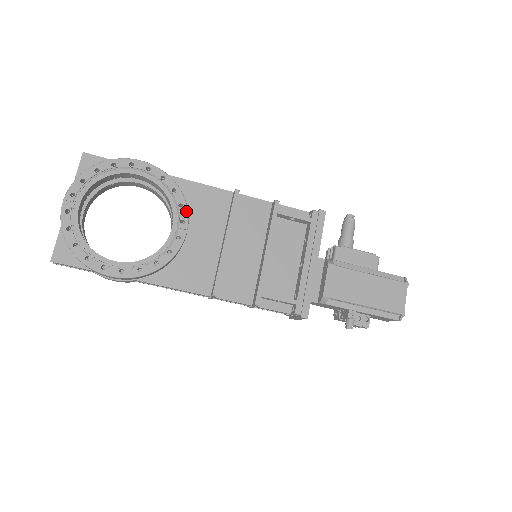
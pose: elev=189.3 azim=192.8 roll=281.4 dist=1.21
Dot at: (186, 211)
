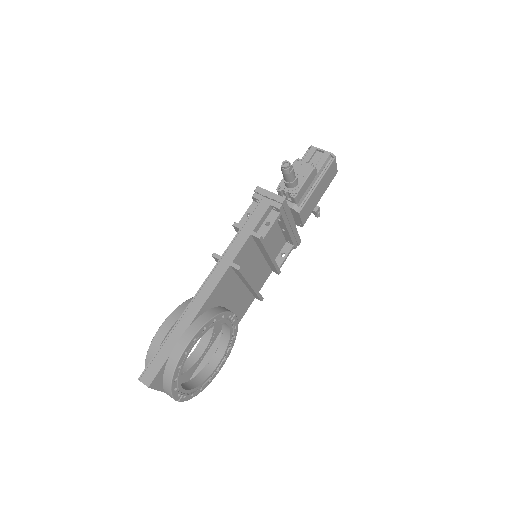
Dot at: (227, 313)
